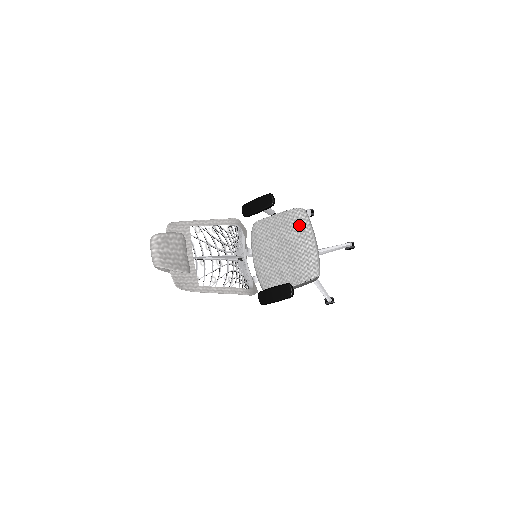
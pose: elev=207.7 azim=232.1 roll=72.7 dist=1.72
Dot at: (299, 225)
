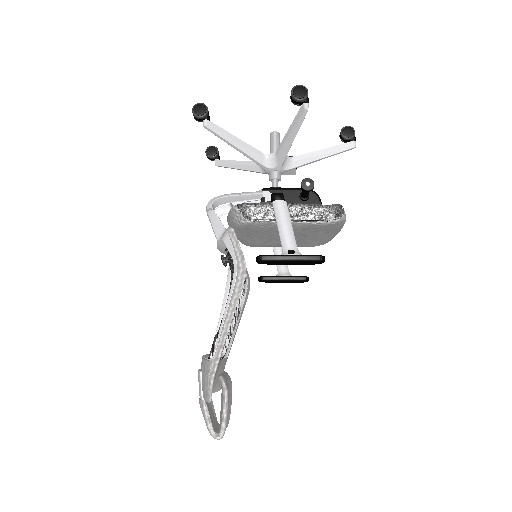
Dot at: (331, 230)
